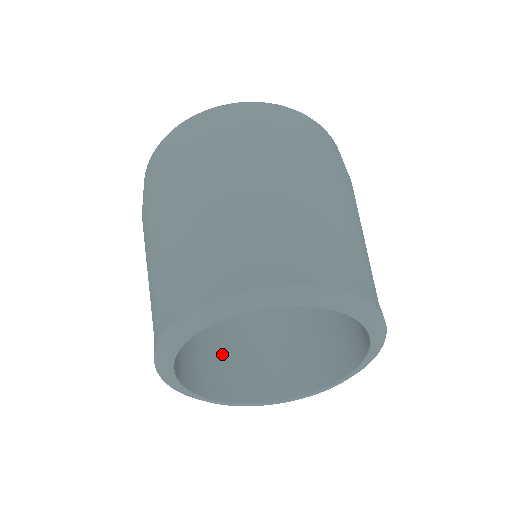
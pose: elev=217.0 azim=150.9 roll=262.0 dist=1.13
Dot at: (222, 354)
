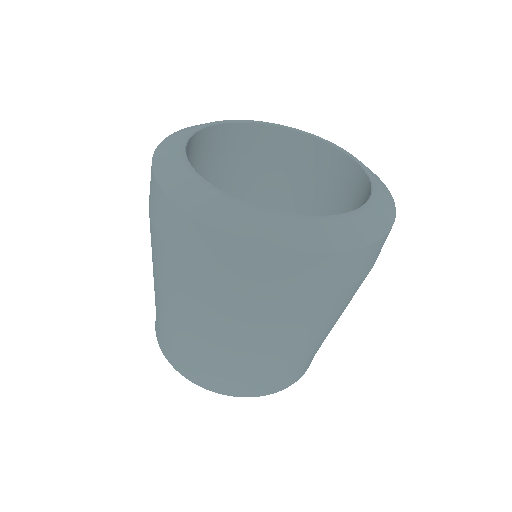
Dot at: occluded
